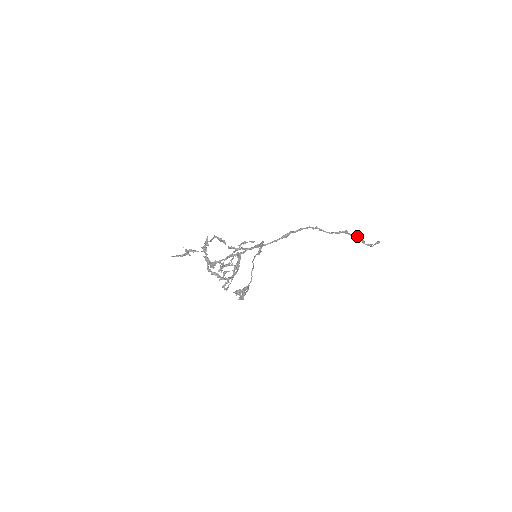
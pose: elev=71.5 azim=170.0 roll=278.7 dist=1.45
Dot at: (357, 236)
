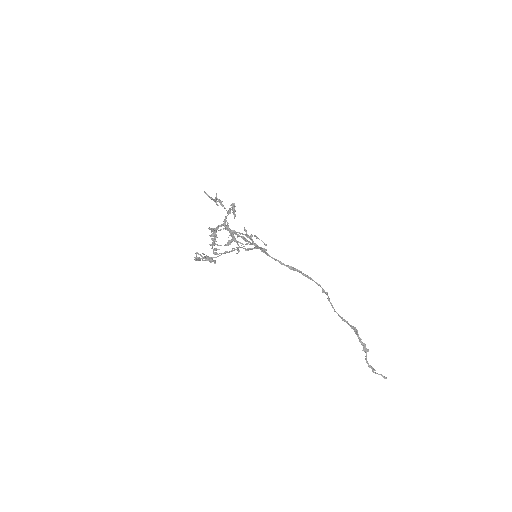
Dot at: occluded
